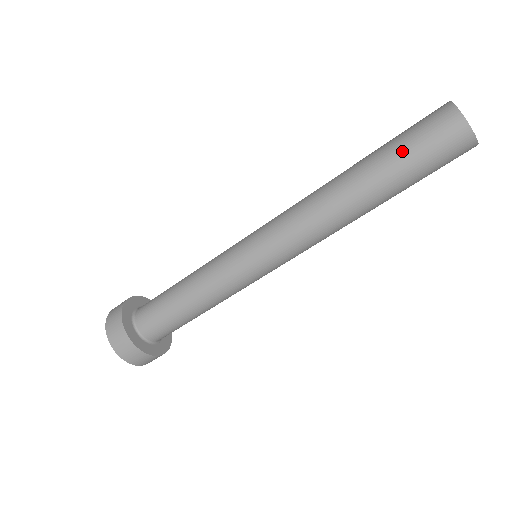
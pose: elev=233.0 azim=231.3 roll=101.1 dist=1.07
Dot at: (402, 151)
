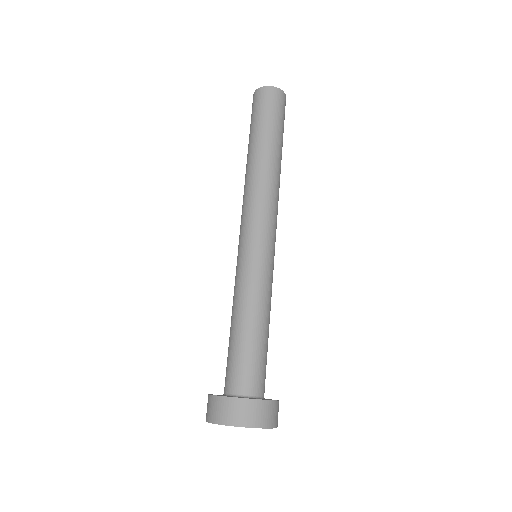
Dot at: (258, 122)
